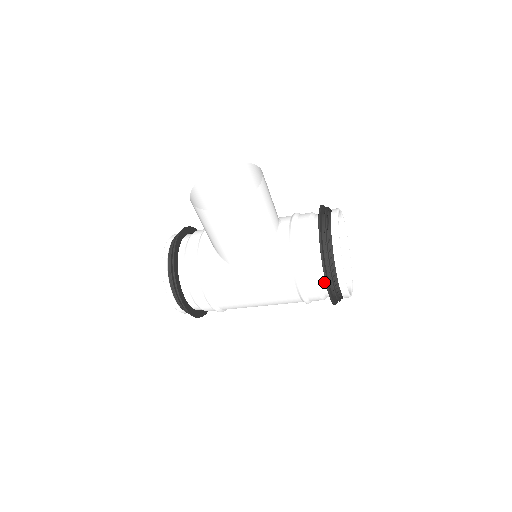
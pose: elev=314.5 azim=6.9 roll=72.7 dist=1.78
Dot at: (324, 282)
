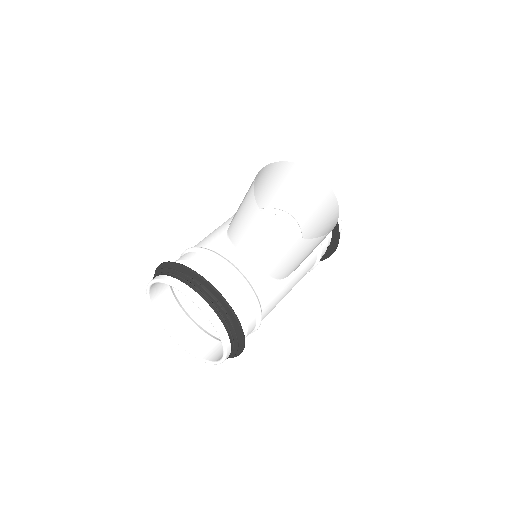
Dot at: occluded
